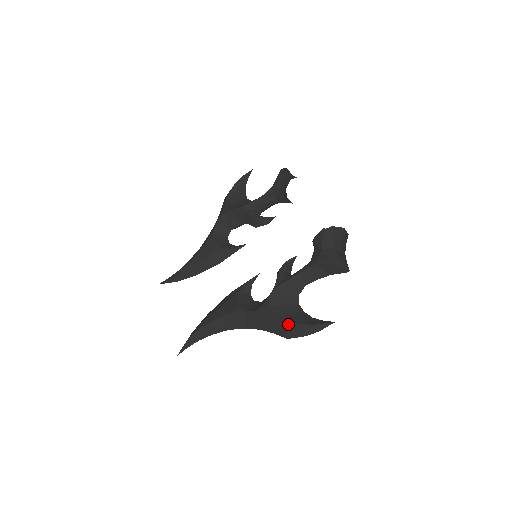
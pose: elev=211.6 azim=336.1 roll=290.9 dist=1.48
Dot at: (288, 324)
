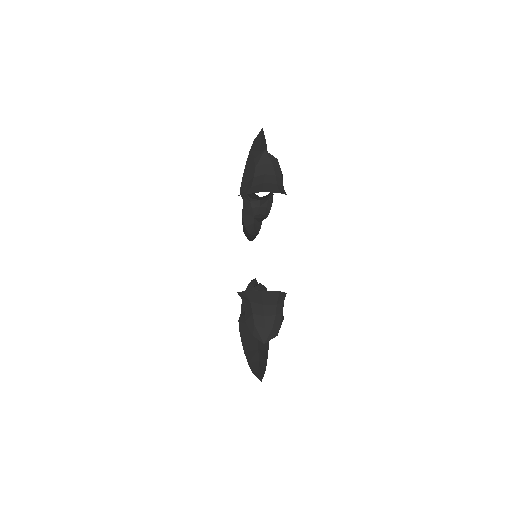
Dot at: (246, 355)
